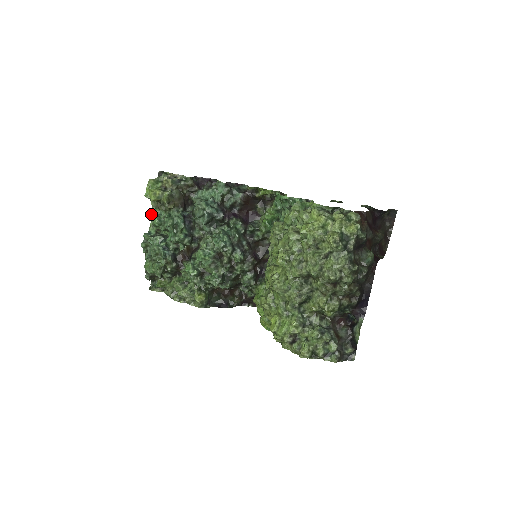
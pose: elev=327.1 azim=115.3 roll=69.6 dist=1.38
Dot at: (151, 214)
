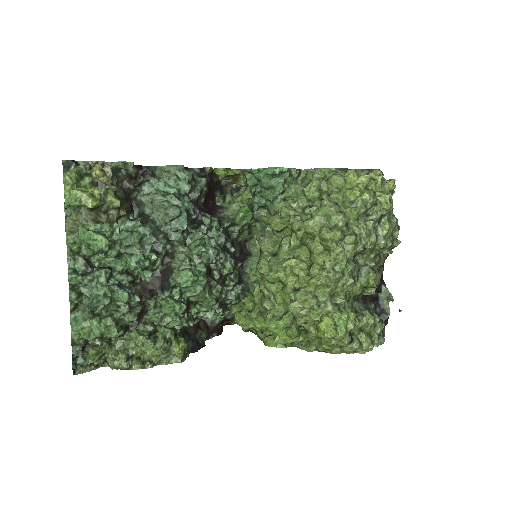
Dot at: (81, 235)
